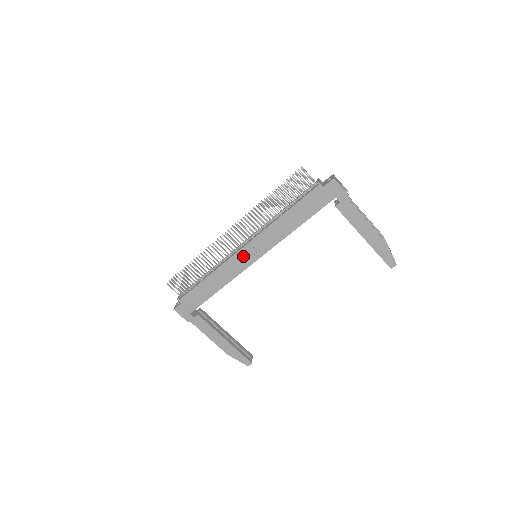
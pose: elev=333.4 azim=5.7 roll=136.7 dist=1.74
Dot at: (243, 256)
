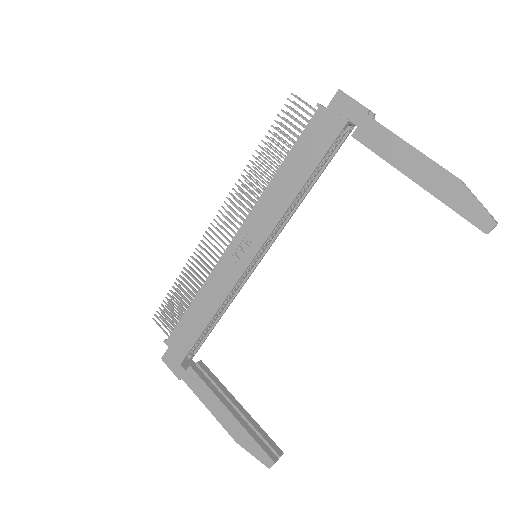
Dot at: (234, 255)
